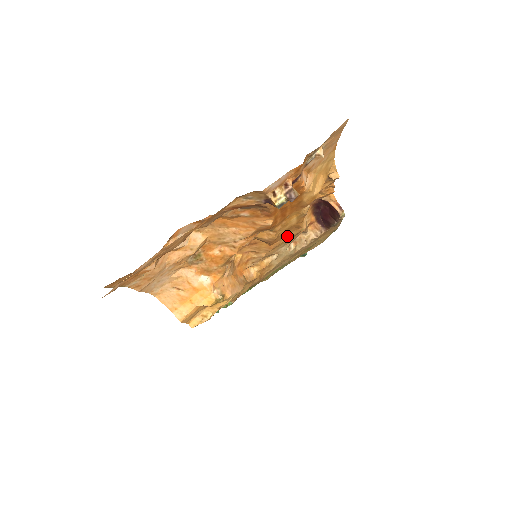
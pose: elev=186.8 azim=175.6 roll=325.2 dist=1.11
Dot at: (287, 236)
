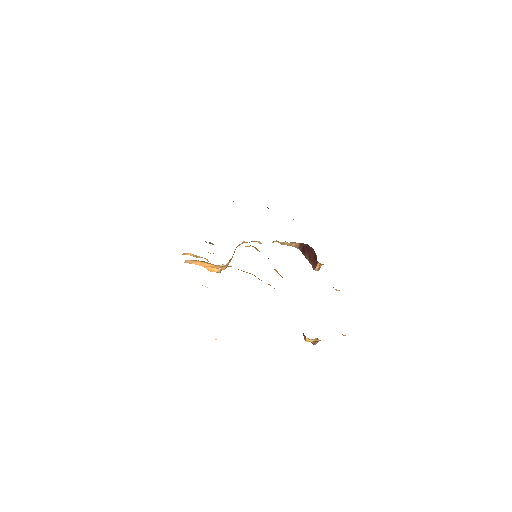
Dot at: occluded
